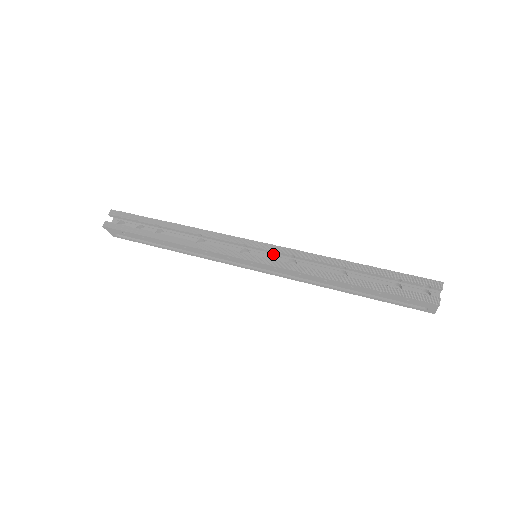
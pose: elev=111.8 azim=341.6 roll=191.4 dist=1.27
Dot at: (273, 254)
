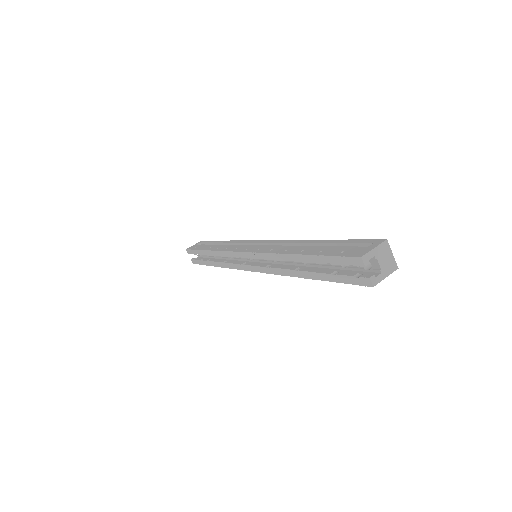
Dot at: occluded
